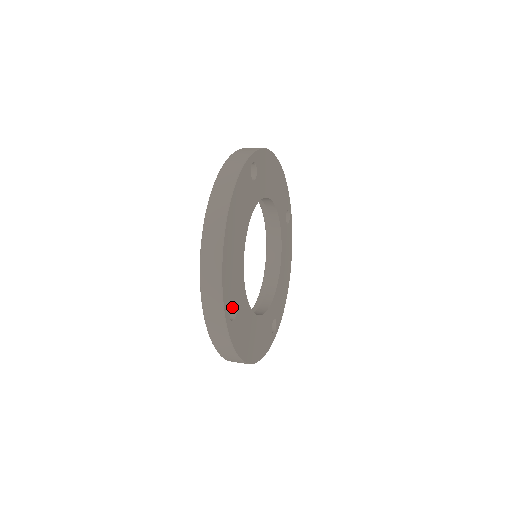
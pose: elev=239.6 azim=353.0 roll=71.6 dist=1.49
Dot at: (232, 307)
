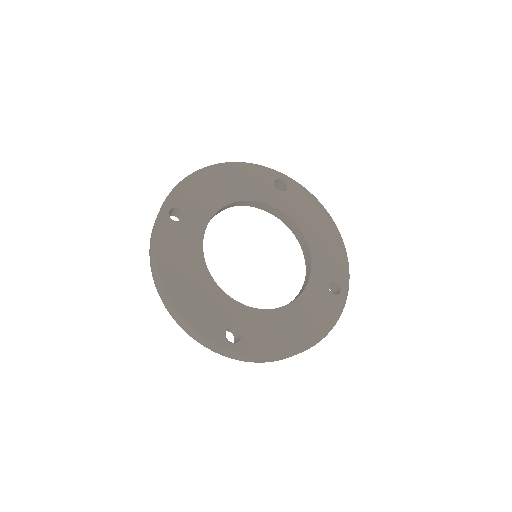
Dot at: (236, 329)
